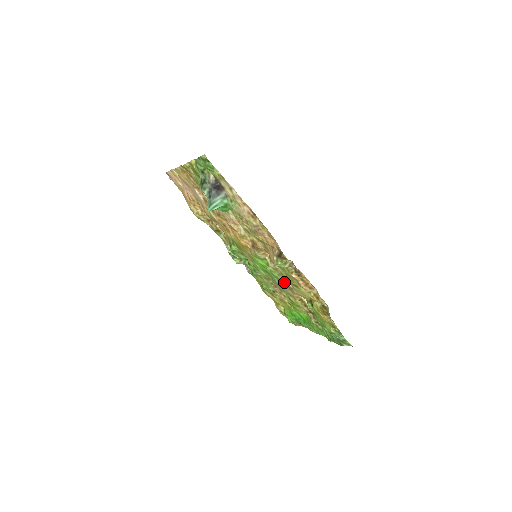
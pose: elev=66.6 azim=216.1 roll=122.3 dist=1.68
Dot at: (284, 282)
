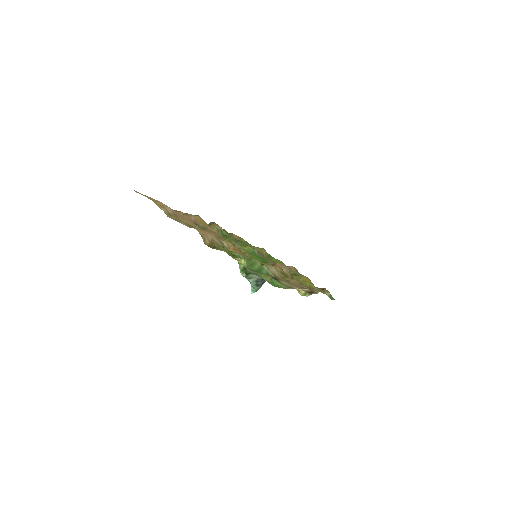
Dot at: occluded
